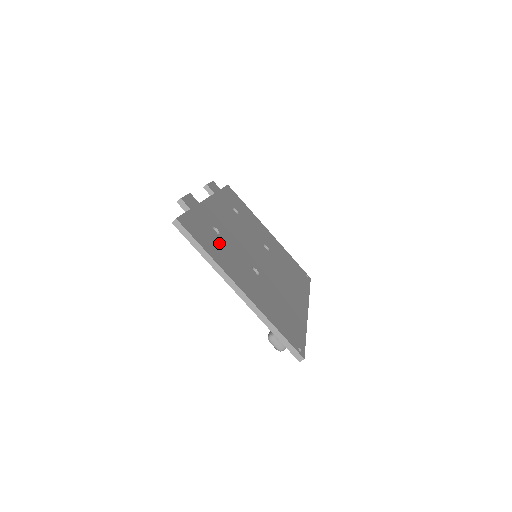
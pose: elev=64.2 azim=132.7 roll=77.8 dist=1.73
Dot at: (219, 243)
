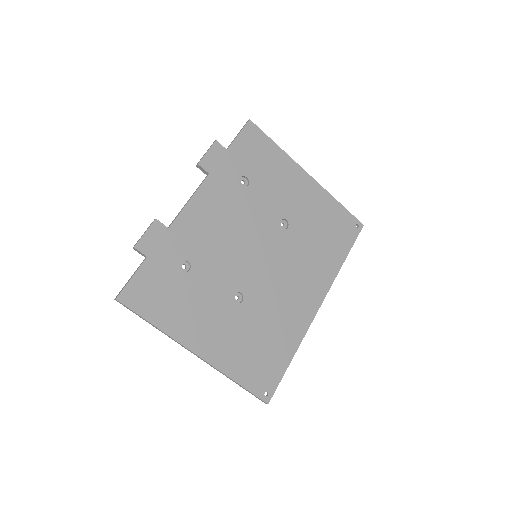
Dot at: (183, 290)
